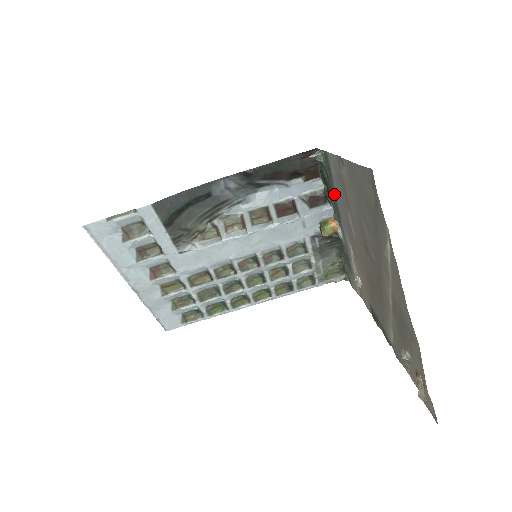
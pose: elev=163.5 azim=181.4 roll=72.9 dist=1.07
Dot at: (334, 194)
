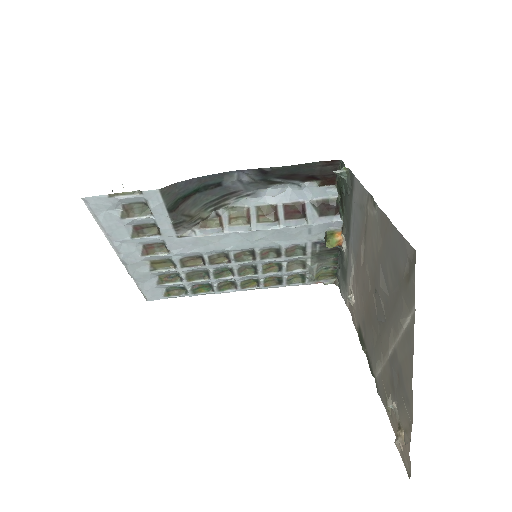
Dot at: (349, 213)
